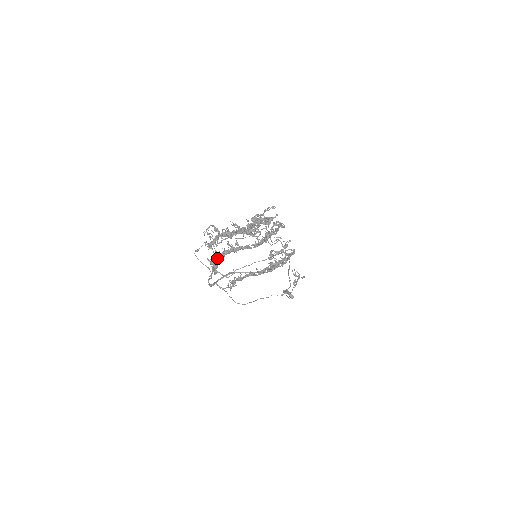
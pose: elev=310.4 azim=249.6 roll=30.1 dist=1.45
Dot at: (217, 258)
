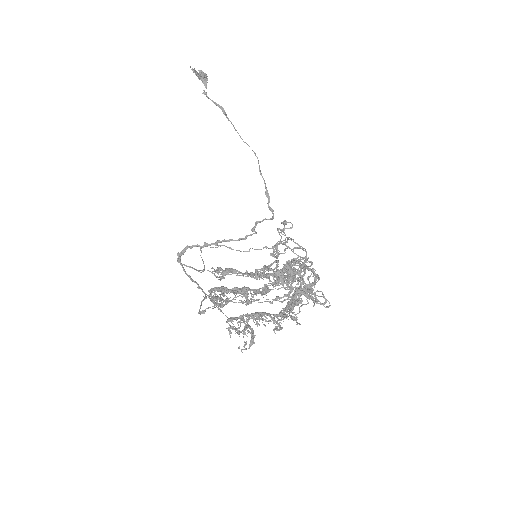
Dot at: occluded
